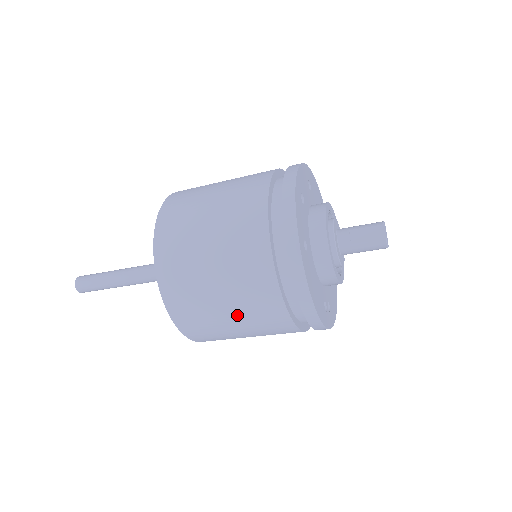
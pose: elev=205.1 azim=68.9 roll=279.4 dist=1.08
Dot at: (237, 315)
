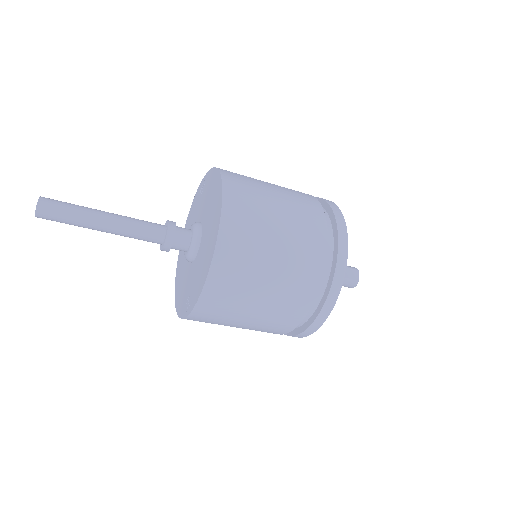
Dot at: (267, 302)
